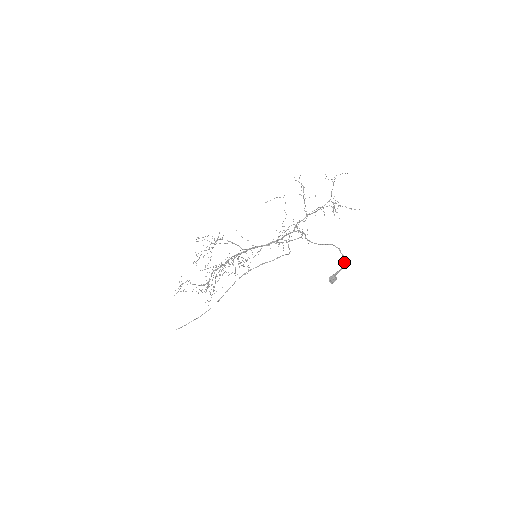
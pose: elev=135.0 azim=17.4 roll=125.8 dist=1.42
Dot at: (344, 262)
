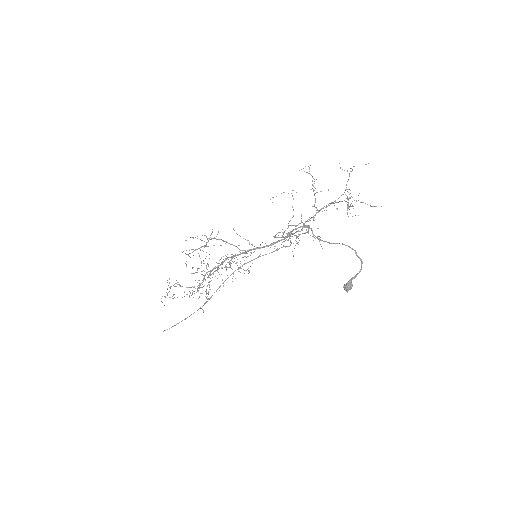
Dot at: occluded
